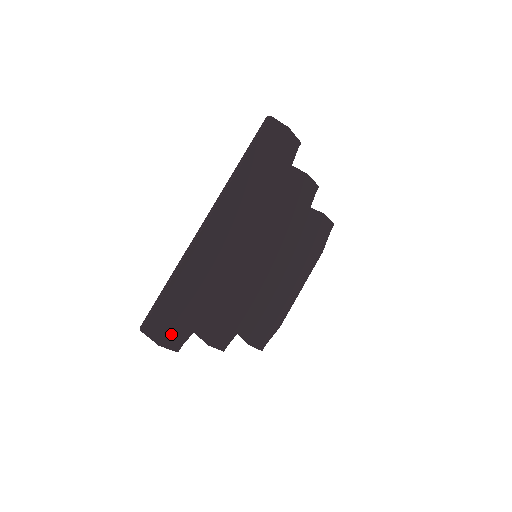
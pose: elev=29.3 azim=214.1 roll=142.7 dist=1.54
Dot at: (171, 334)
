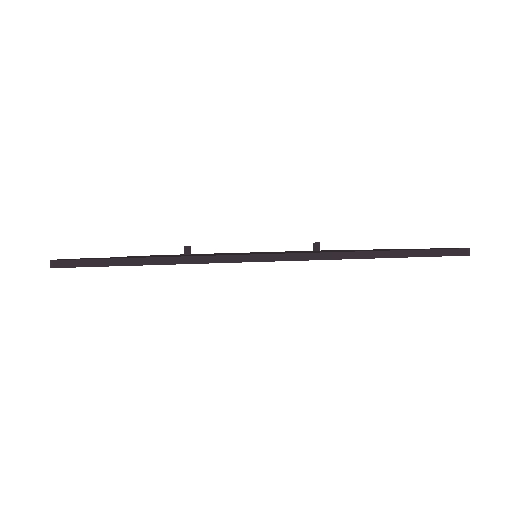
Dot at: occluded
